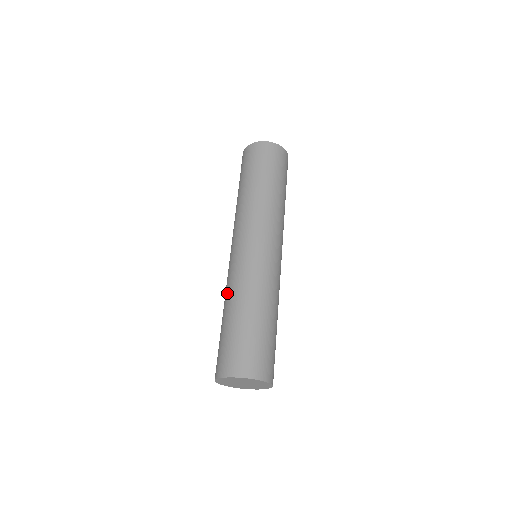
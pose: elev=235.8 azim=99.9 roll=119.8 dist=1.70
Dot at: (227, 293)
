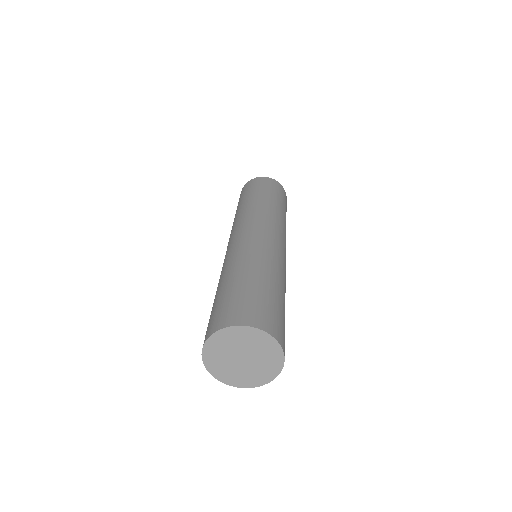
Dot at: (222, 271)
